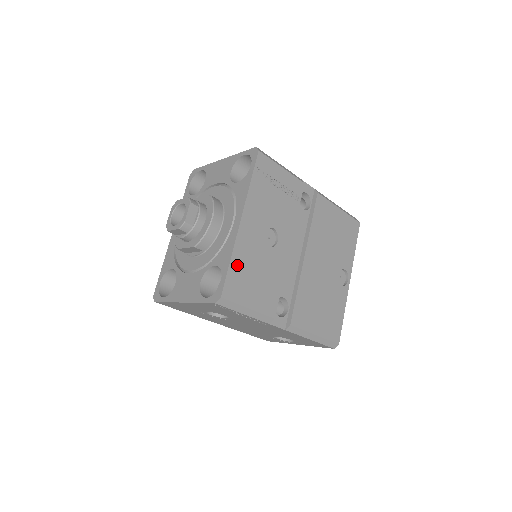
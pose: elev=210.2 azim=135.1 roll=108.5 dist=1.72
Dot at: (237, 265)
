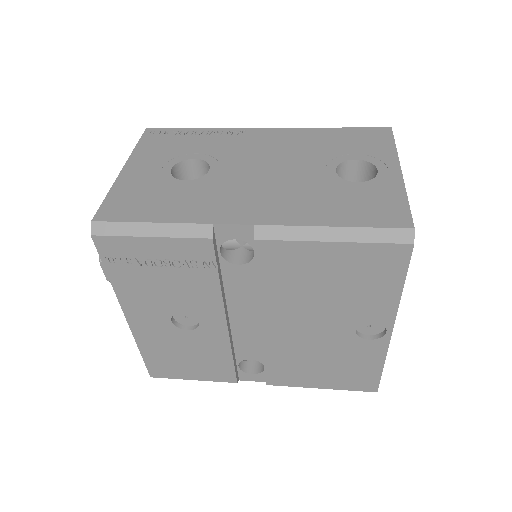
Dot at: (152, 354)
